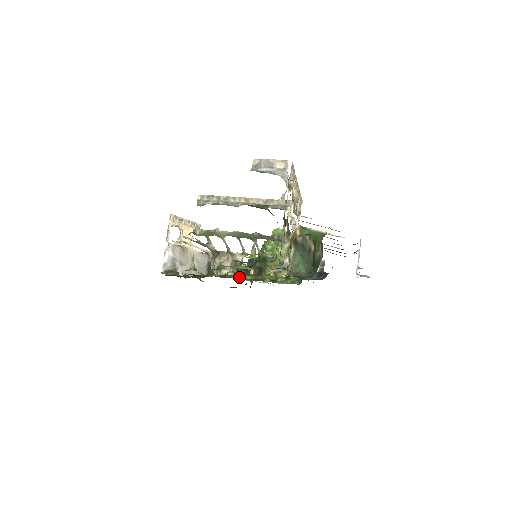
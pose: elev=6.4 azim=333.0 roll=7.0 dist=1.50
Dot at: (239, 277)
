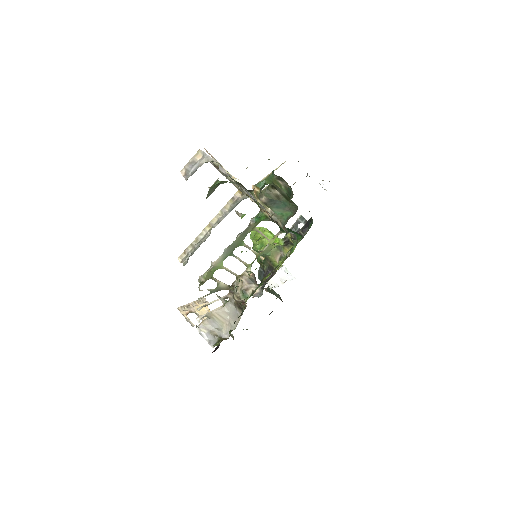
Dot at: (261, 280)
